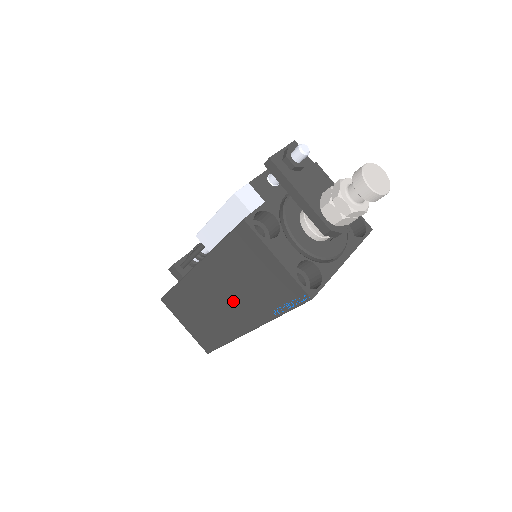
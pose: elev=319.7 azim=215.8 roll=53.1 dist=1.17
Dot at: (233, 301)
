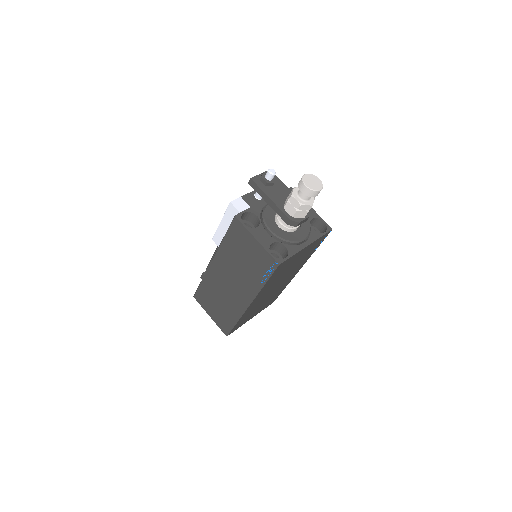
Dot at: (236, 282)
